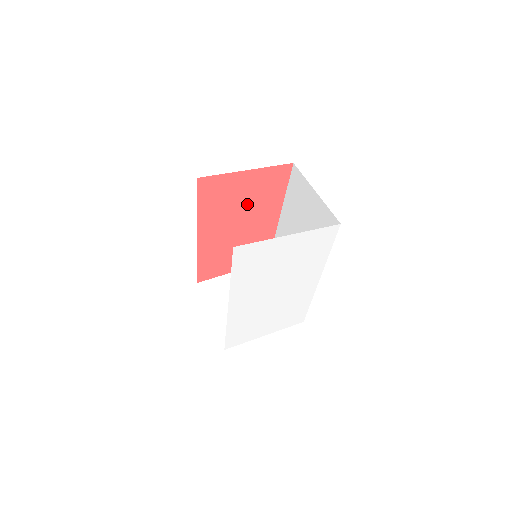
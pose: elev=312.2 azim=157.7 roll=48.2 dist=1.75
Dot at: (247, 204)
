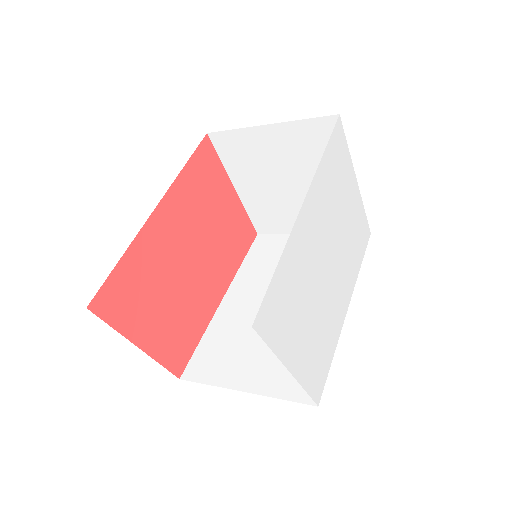
Dot at: (214, 232)
